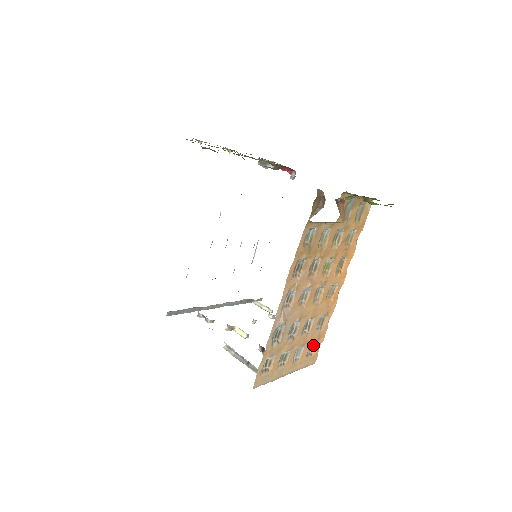
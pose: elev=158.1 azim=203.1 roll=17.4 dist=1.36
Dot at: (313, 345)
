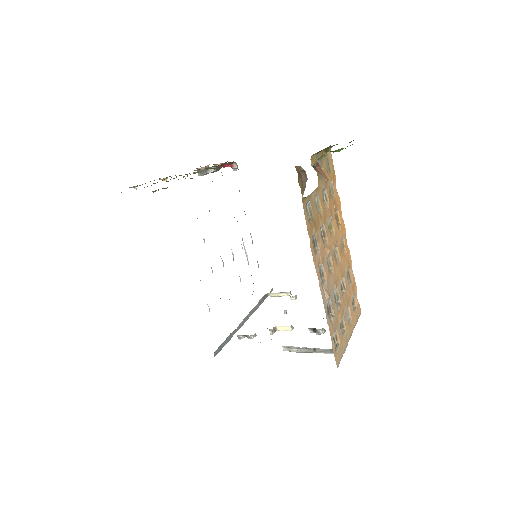
Dot at: (353, 299)
